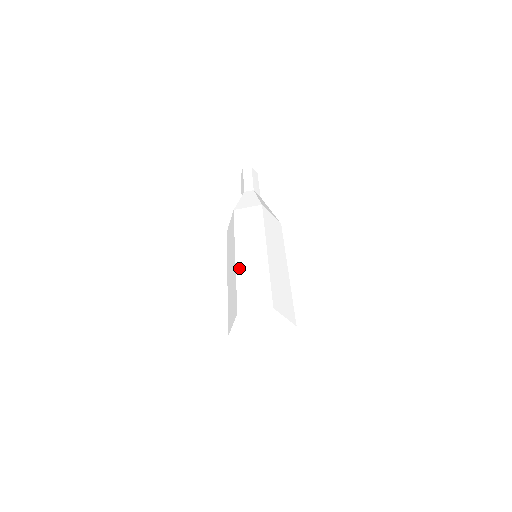
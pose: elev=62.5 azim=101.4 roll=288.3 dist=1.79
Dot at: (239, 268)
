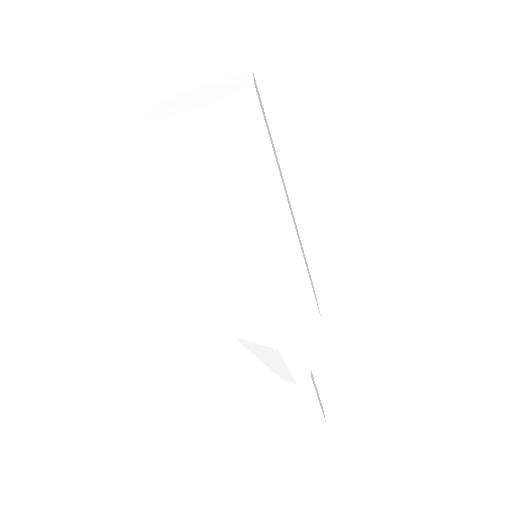
Dot at: occluded
